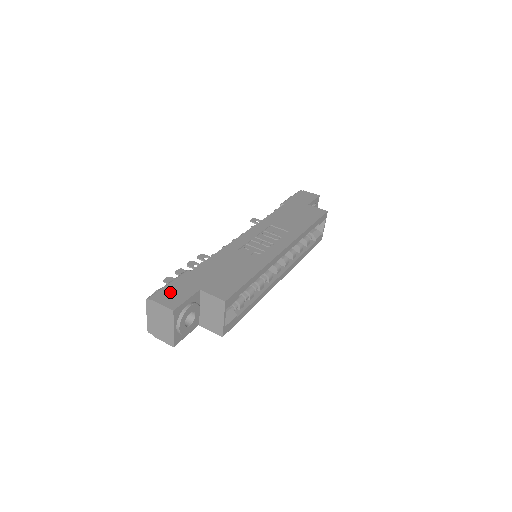
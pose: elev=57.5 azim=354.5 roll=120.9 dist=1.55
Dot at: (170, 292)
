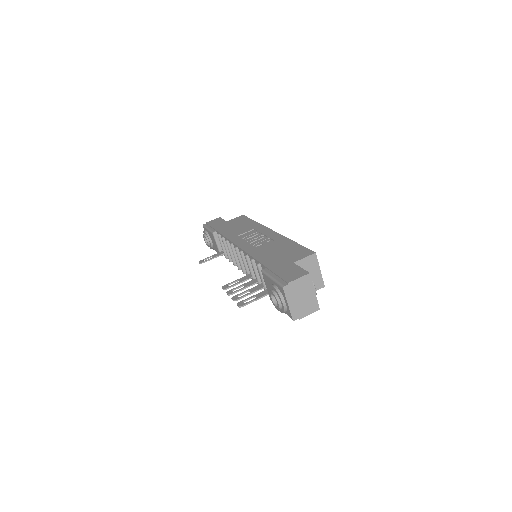
Dot at: (286, 275)
